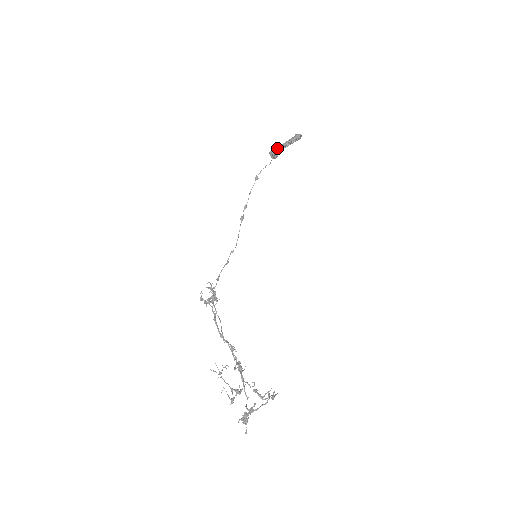
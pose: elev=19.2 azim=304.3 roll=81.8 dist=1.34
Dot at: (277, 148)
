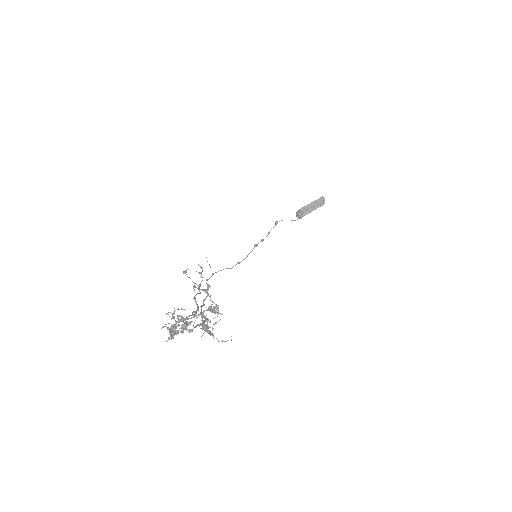
Dot at: (301, 208)
